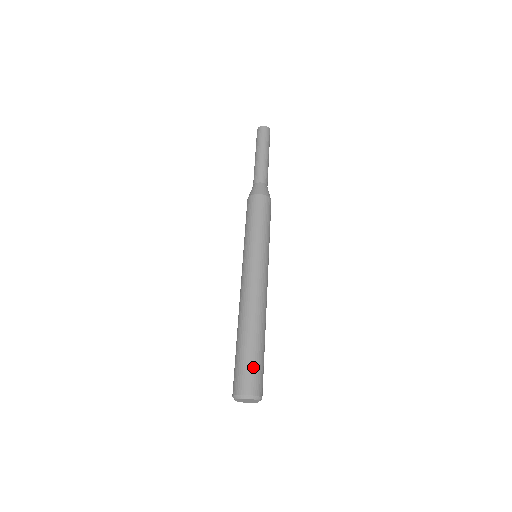
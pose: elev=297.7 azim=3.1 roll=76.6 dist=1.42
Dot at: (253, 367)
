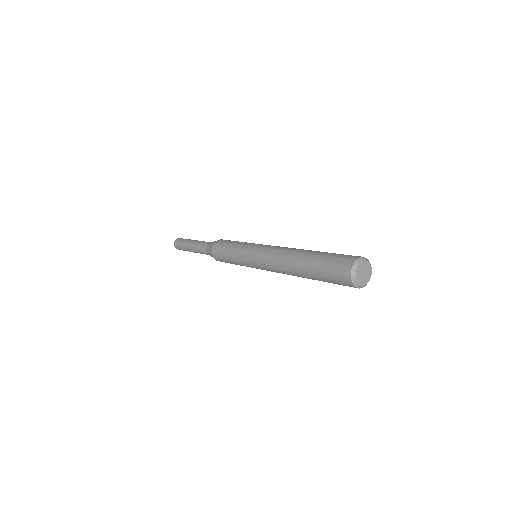
Dot at: (332, 259)
